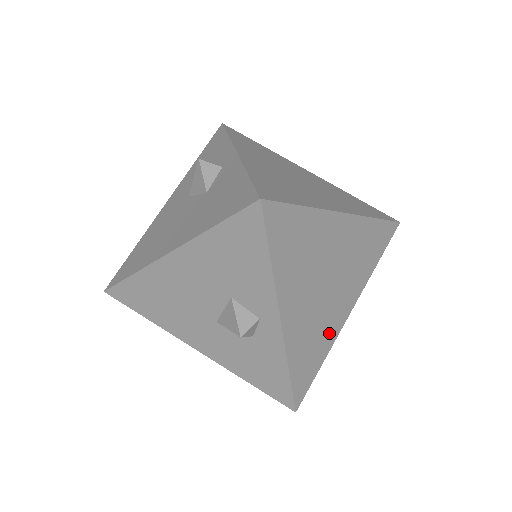
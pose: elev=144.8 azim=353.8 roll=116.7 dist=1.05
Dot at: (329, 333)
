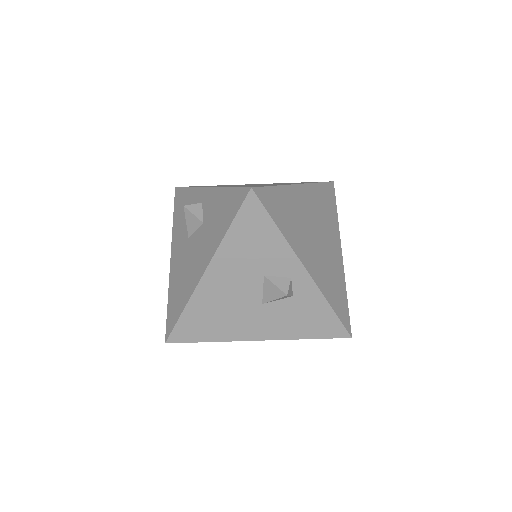
Dot at: (338, 272)
